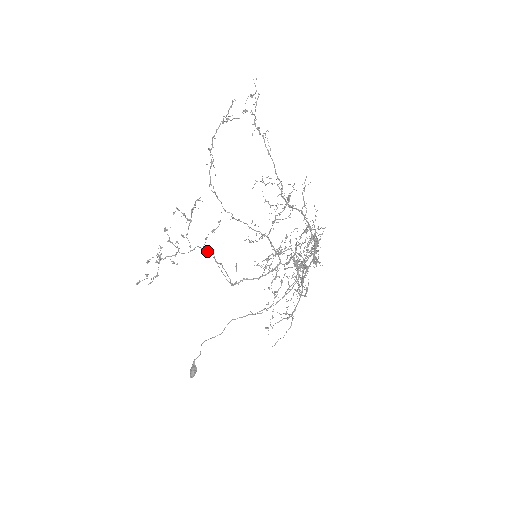
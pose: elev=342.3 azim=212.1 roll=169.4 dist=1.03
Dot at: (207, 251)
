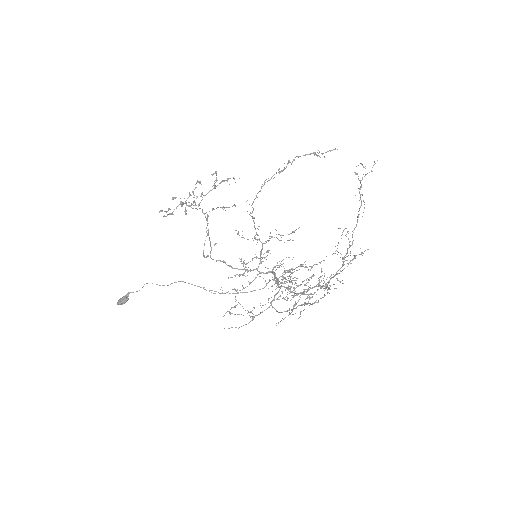
Dot at: occluded
